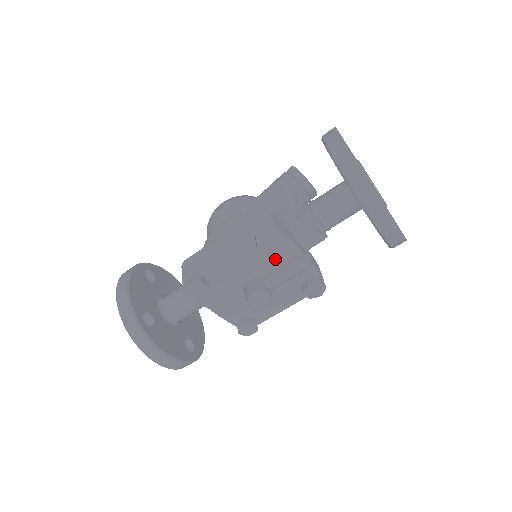
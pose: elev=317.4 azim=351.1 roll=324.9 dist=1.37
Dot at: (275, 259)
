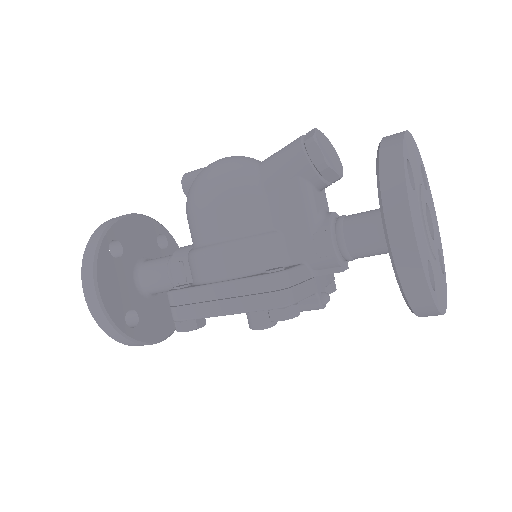
Dot at: occluded
